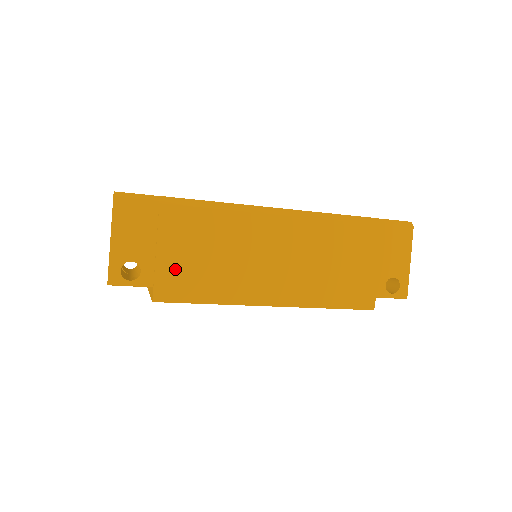
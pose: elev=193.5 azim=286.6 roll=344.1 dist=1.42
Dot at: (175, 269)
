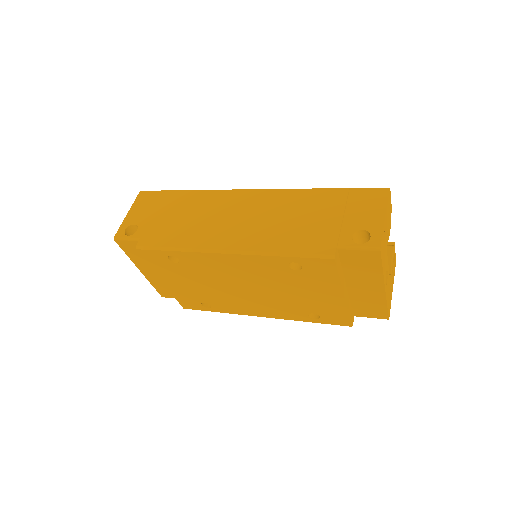
Dot at: (159, 227)
